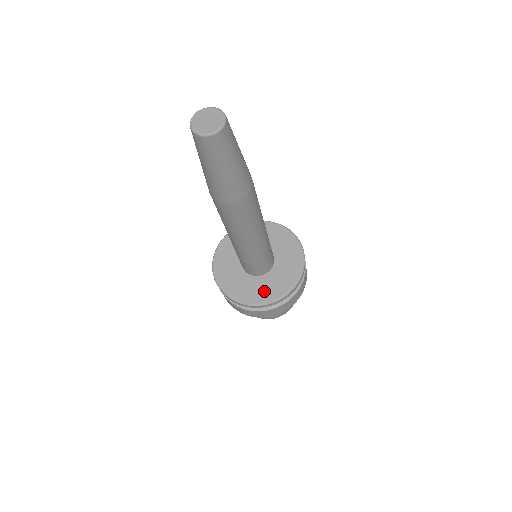
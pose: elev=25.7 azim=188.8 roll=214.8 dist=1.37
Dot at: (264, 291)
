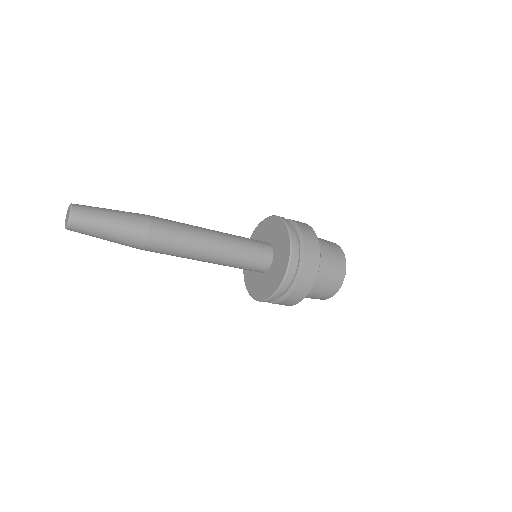
Dot at: (279, 270)
